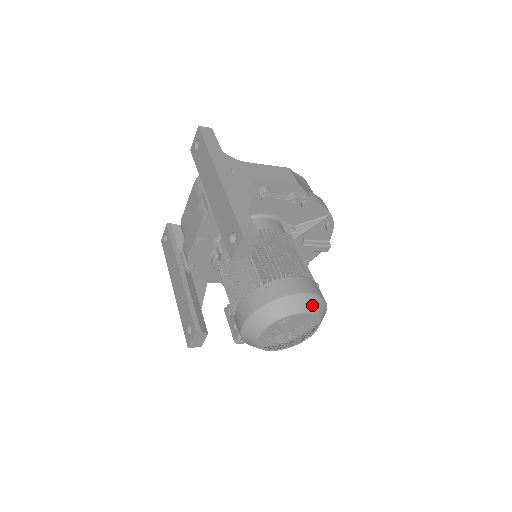
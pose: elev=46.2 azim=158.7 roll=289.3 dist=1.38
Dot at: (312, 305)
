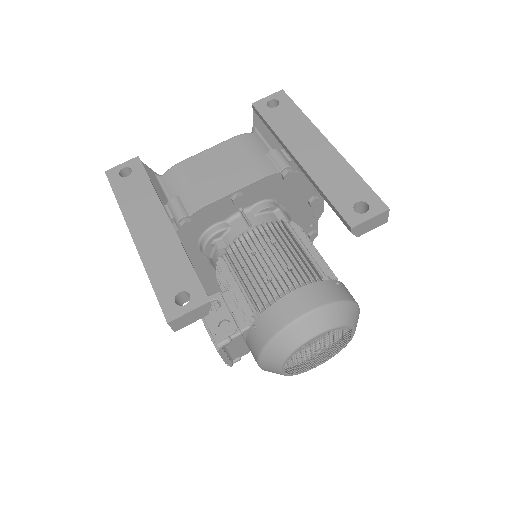
Dot at: occluded
